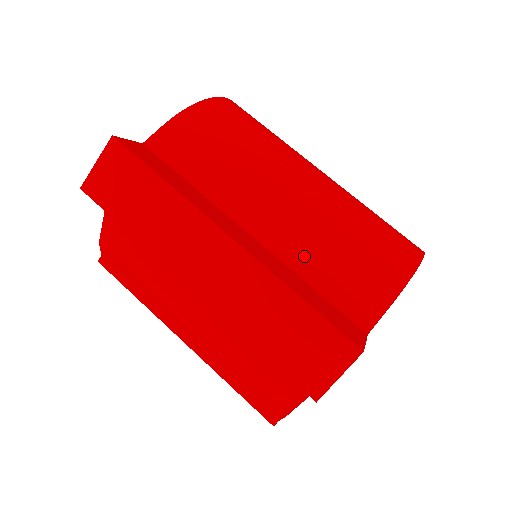
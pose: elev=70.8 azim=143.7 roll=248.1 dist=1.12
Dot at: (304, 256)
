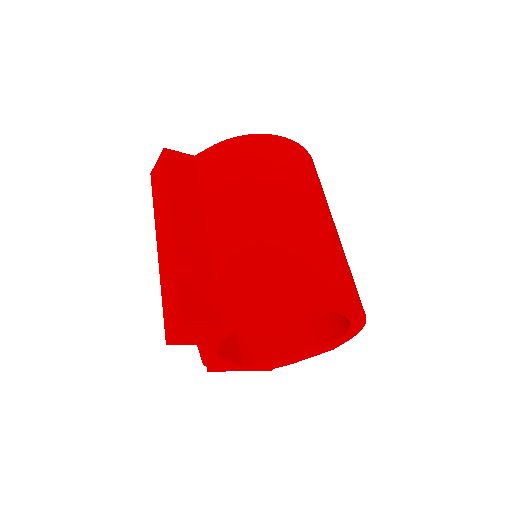
Dot at: (224, 259)
